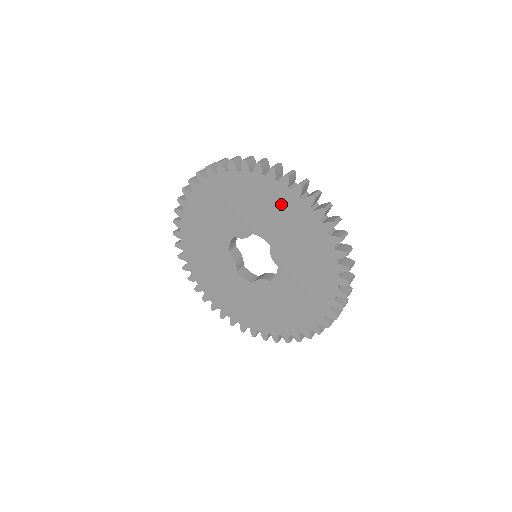
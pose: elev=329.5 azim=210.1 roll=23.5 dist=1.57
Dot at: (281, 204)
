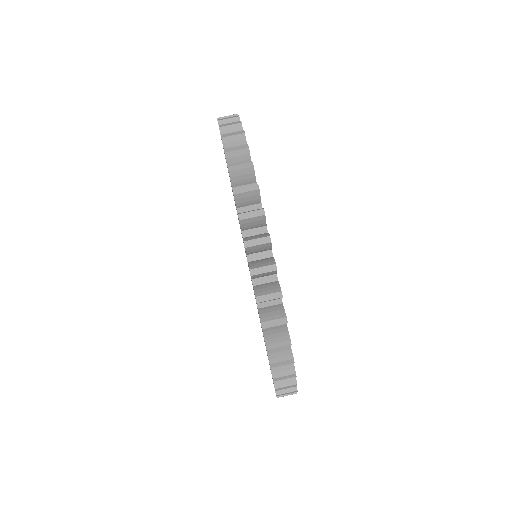
Dot at: occluded
